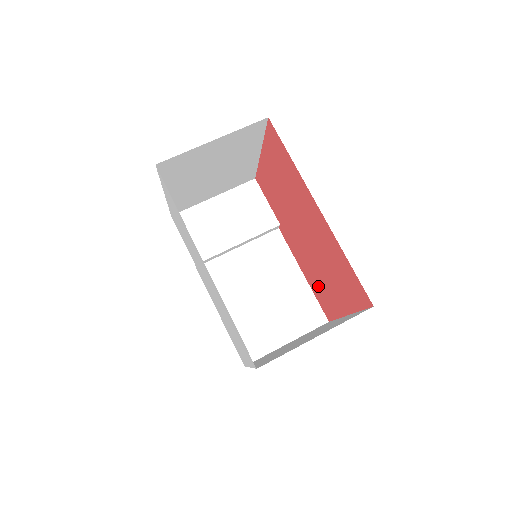
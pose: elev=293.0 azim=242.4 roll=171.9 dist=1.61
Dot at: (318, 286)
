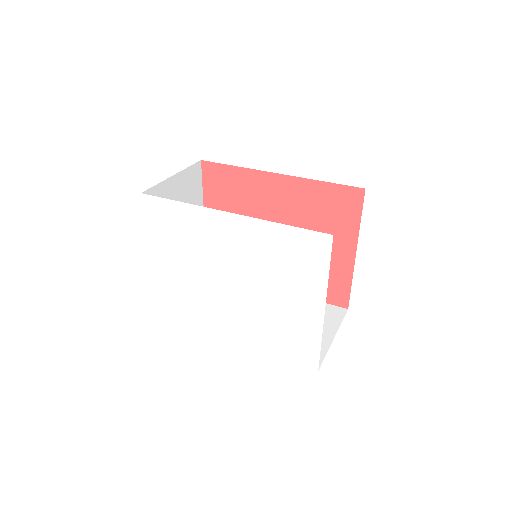
Dot at: occluded
